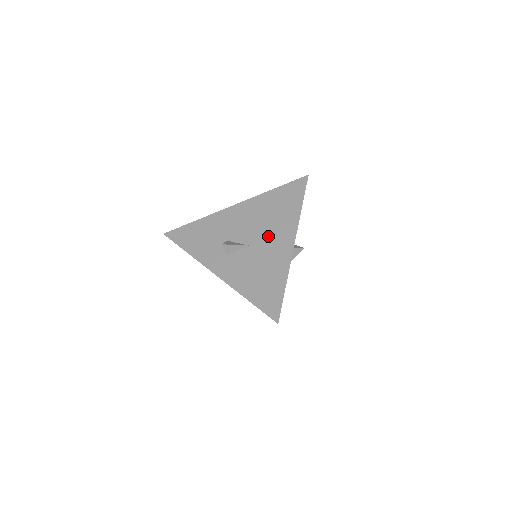
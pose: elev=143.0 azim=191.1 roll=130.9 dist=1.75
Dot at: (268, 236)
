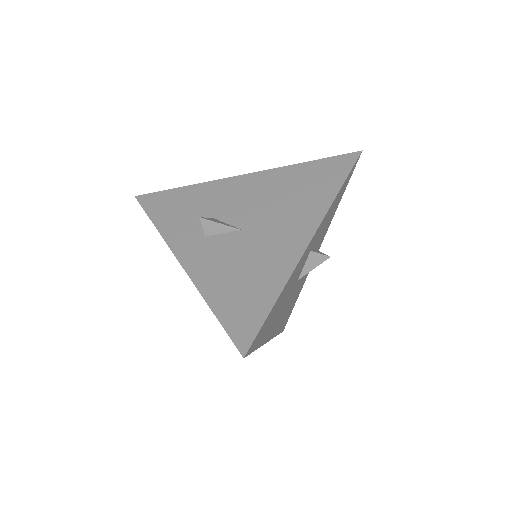
Dot at: (275, 222)
